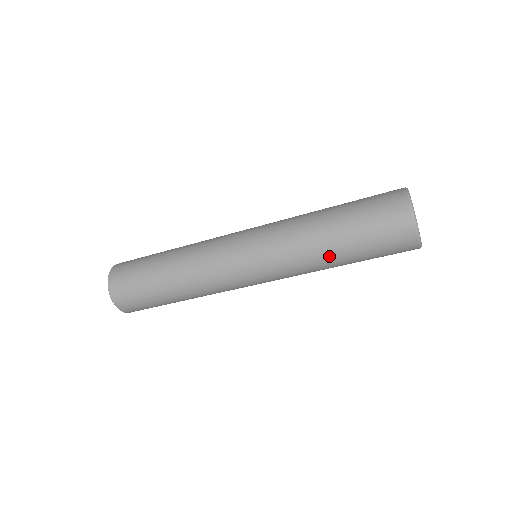
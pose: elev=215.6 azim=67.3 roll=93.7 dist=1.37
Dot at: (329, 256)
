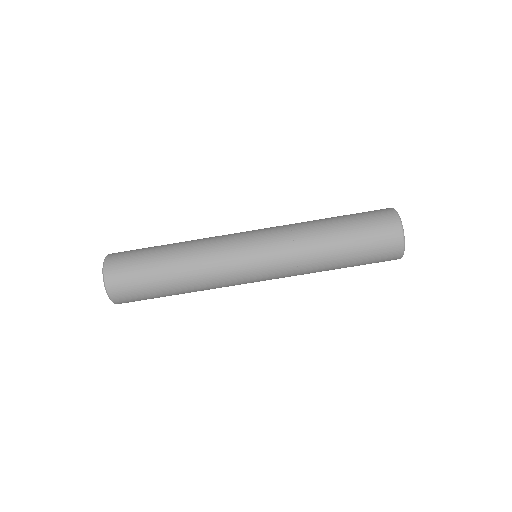
Dot at: (324, 230)
